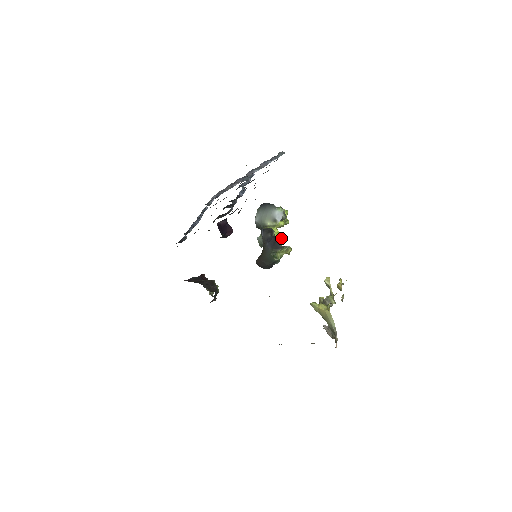
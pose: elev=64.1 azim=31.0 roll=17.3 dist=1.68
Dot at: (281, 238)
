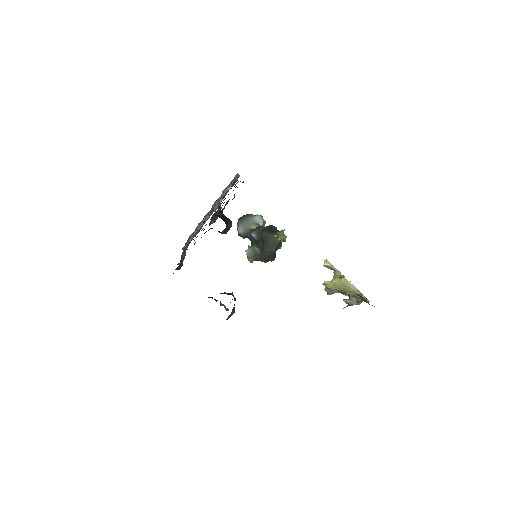
Dot at: occluded
